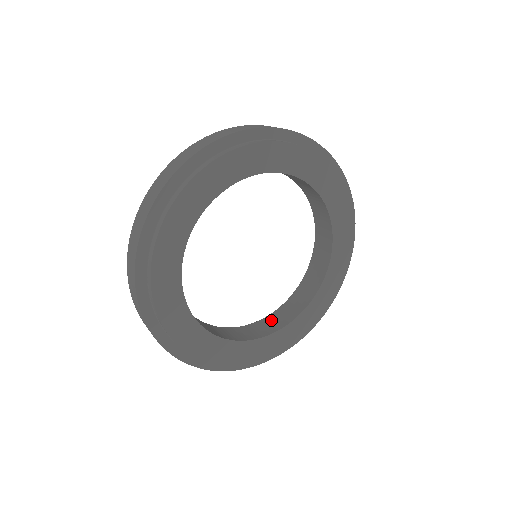
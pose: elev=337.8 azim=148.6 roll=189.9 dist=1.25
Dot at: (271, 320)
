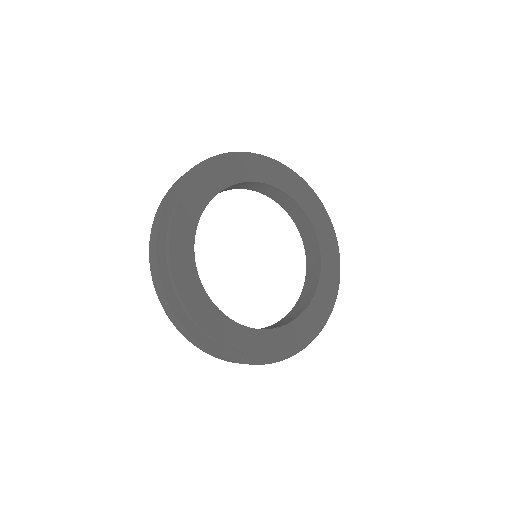
Dot at: (307, 288)
